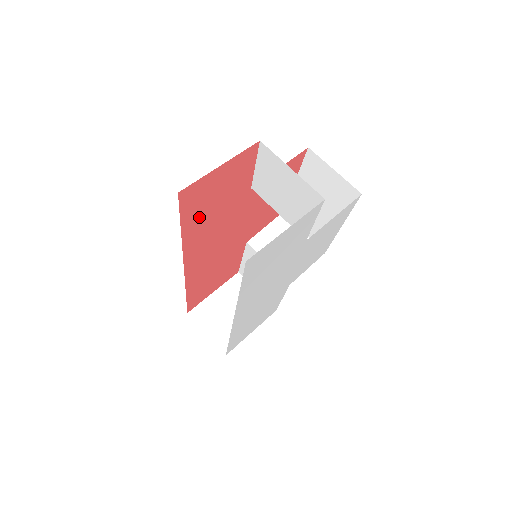
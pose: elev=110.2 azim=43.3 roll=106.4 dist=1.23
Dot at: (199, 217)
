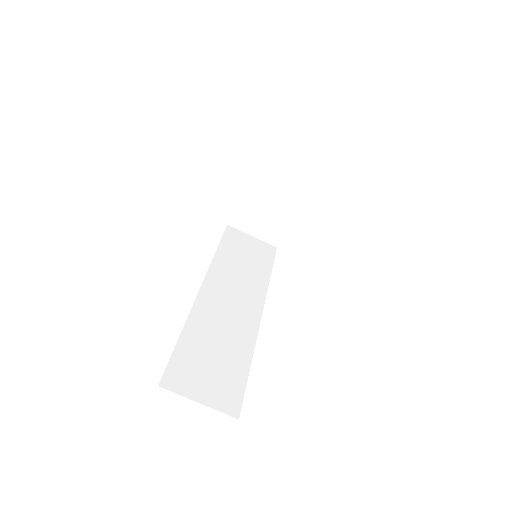
Dot at: occluded
